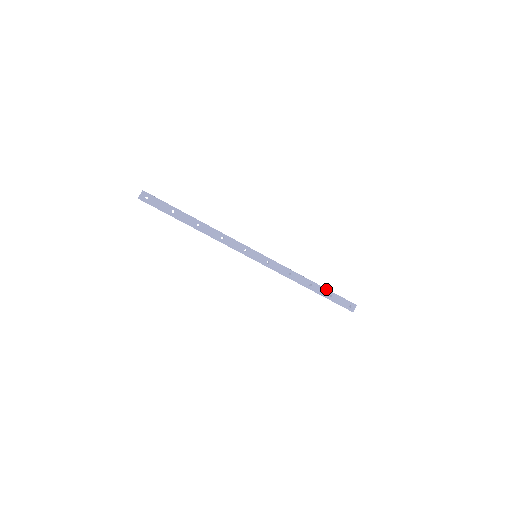
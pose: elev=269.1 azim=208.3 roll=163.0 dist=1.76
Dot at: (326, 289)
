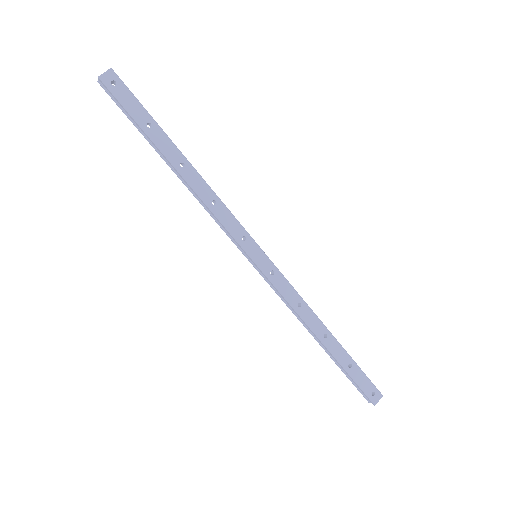
Dot at: (346, 351)
